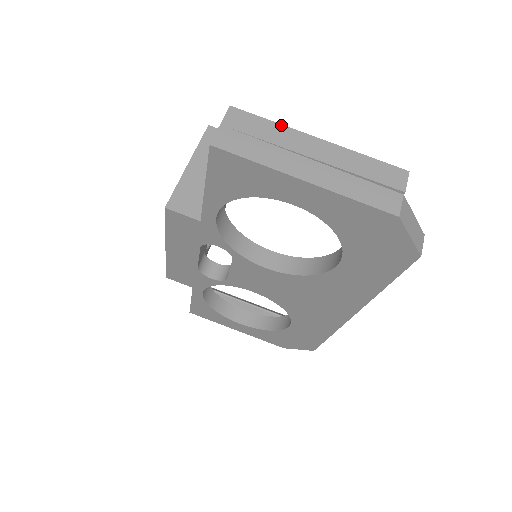
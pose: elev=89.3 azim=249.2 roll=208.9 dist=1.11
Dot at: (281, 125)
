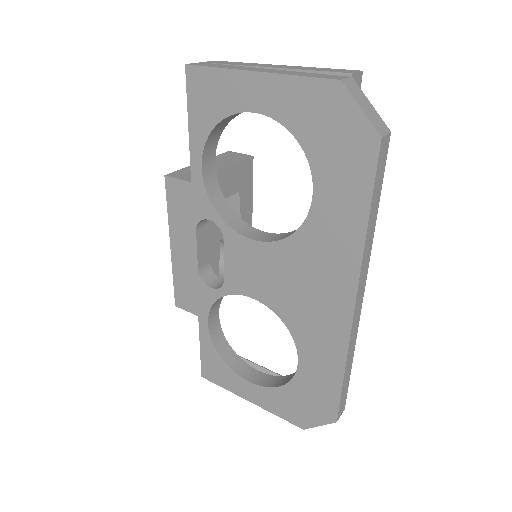
Dot at: (252, 63)
